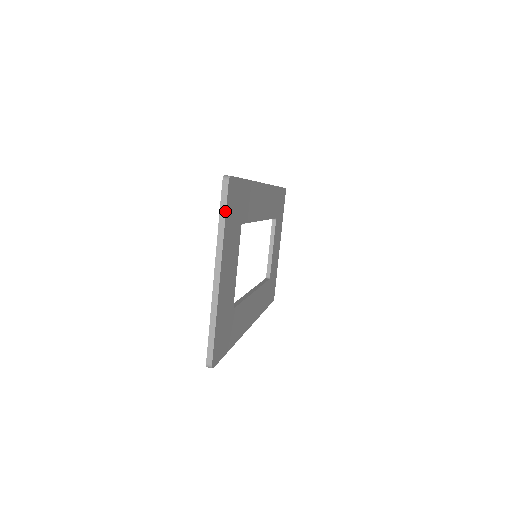
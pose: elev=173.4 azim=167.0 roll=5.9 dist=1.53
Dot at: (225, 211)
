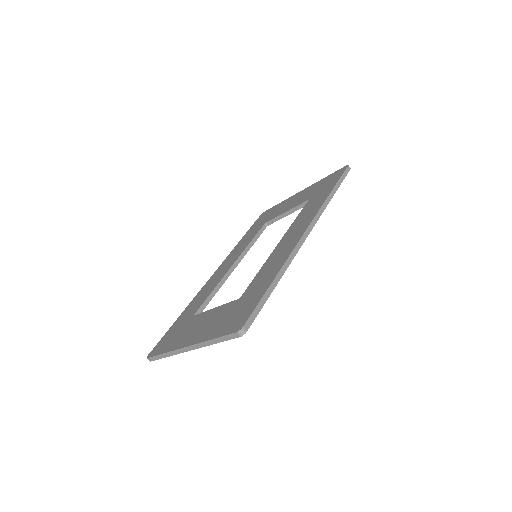
Dot at: (223, 341)
